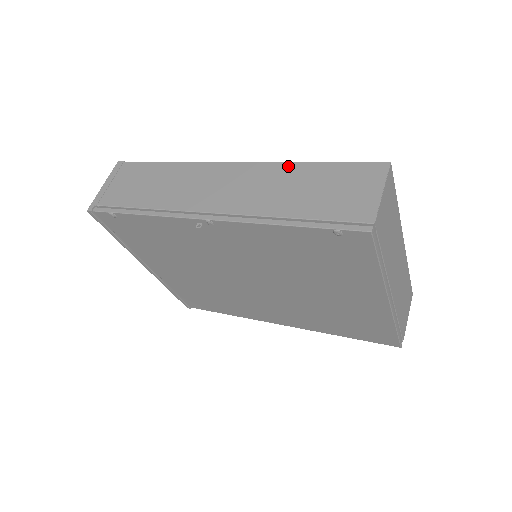
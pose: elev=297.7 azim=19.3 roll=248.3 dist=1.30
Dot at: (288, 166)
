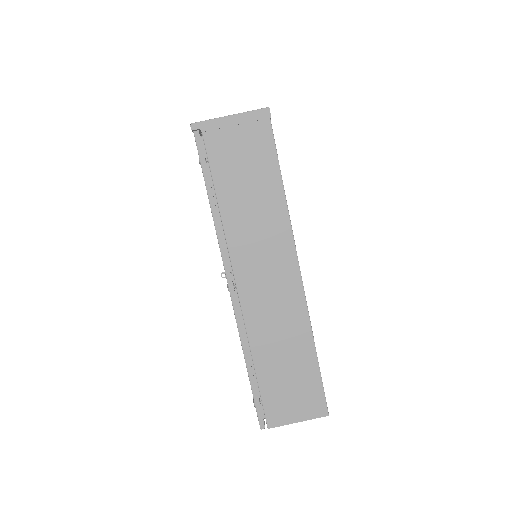
Dot at: (307, 333)
